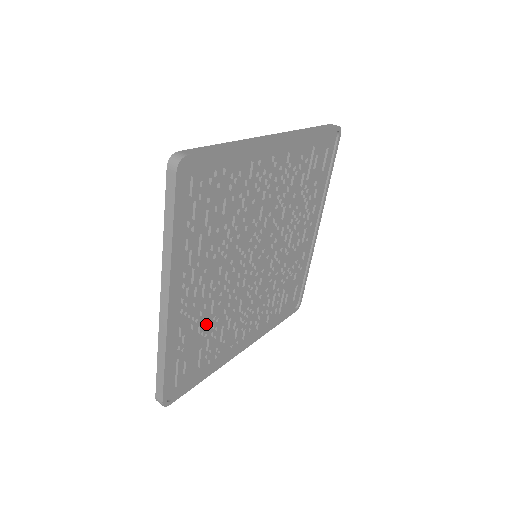
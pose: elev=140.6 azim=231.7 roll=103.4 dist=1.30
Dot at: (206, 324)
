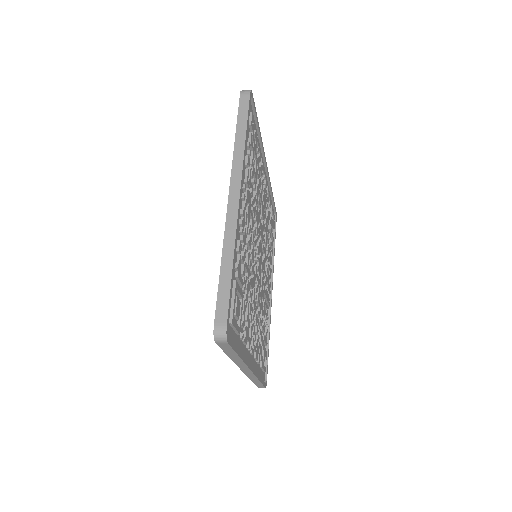
Dot at: occluded
